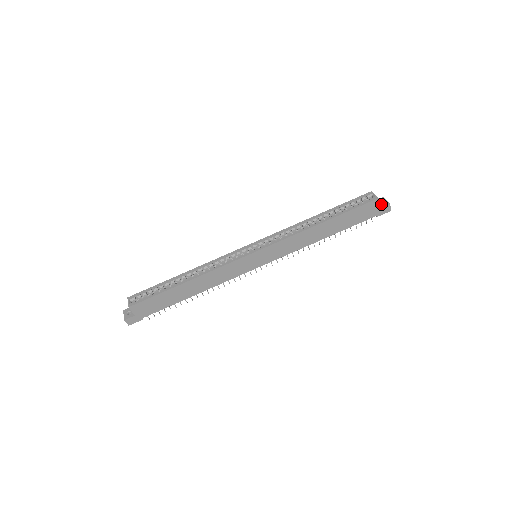
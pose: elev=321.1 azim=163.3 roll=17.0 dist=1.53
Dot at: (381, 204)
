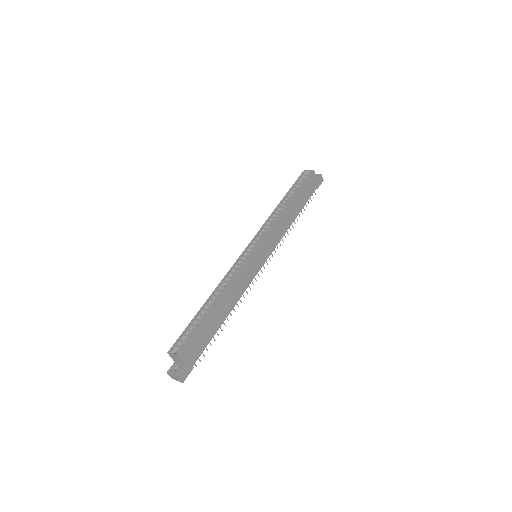
Dot at: occluded
